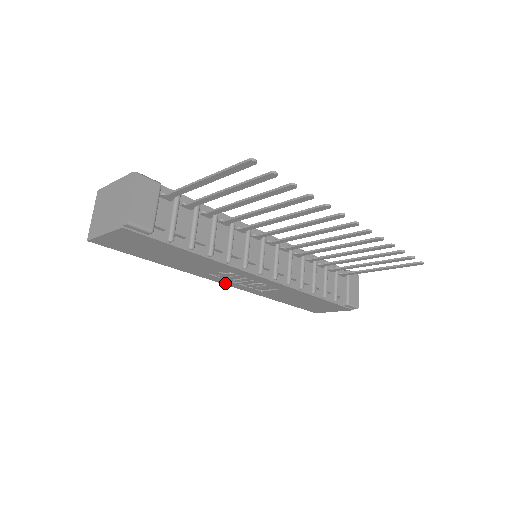
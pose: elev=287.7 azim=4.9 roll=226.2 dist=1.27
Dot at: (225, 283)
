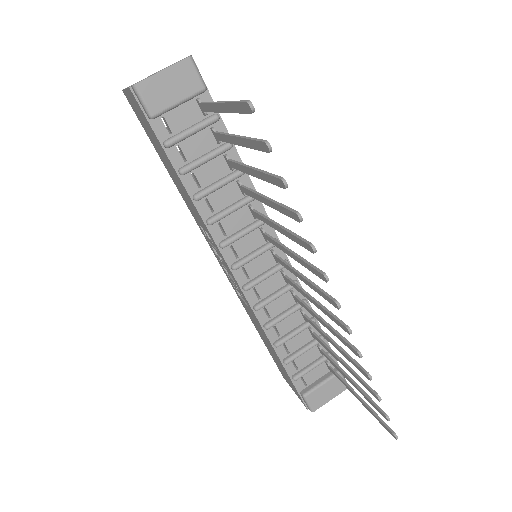
Dot at: occluded
